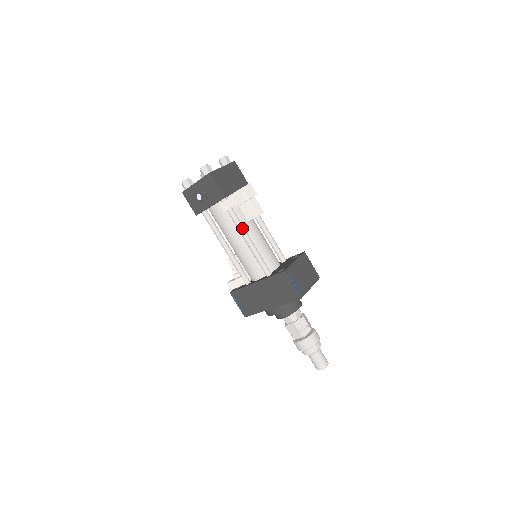
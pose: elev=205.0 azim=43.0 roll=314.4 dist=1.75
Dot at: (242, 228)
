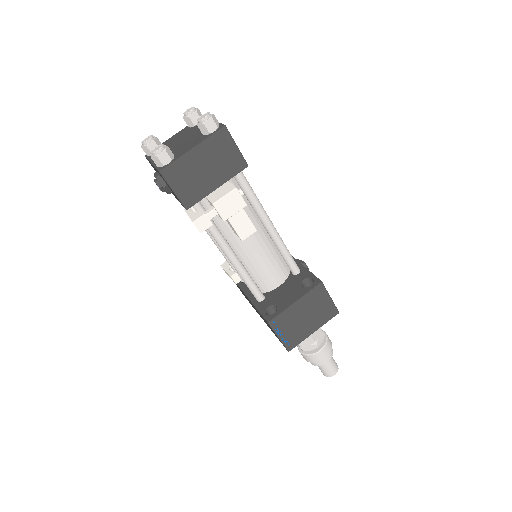
Dot at: (221, 244)
